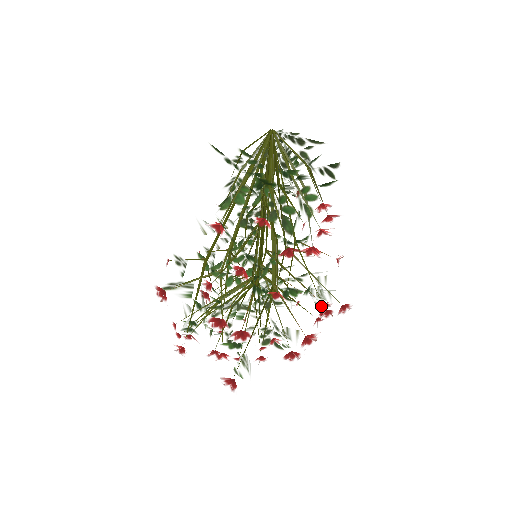
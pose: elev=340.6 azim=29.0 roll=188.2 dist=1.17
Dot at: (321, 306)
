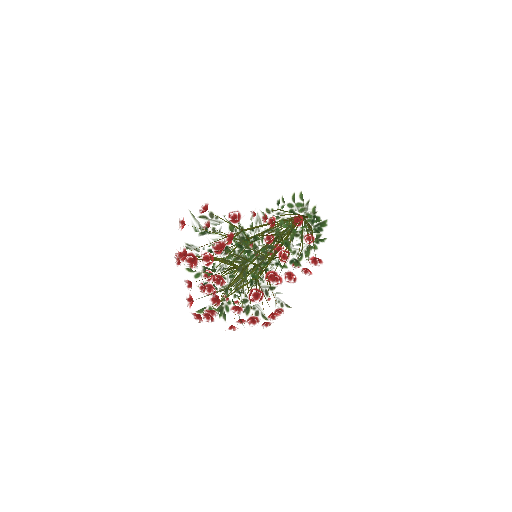
Dot at: occluded
